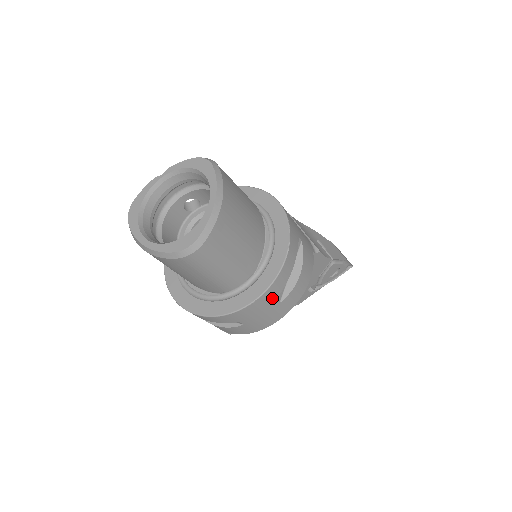
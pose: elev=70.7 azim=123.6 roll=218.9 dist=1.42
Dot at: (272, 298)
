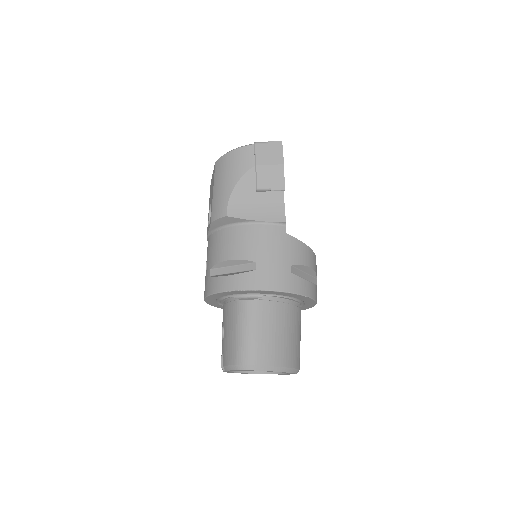
Dot at: occluded
